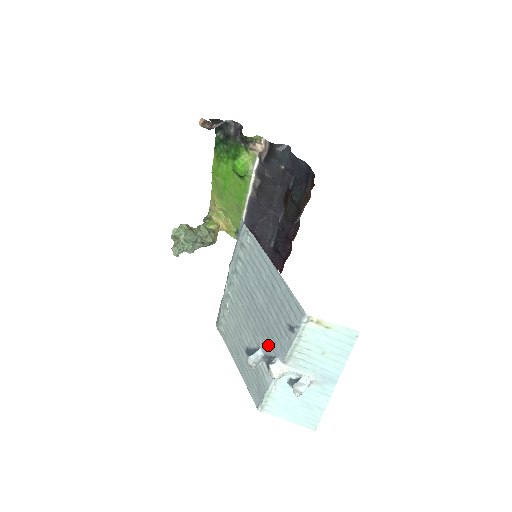
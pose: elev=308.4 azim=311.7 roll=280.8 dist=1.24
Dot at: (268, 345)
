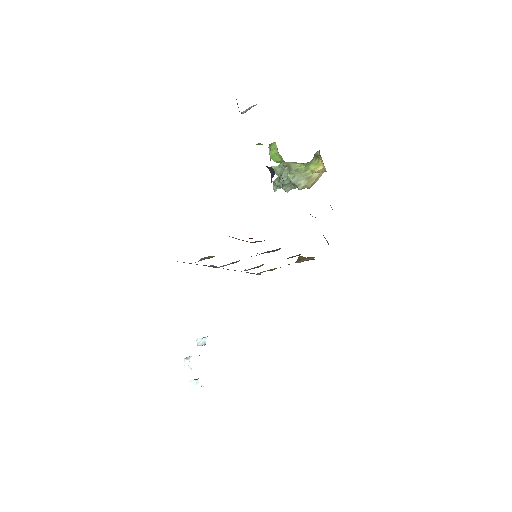
Dot at: occluded
